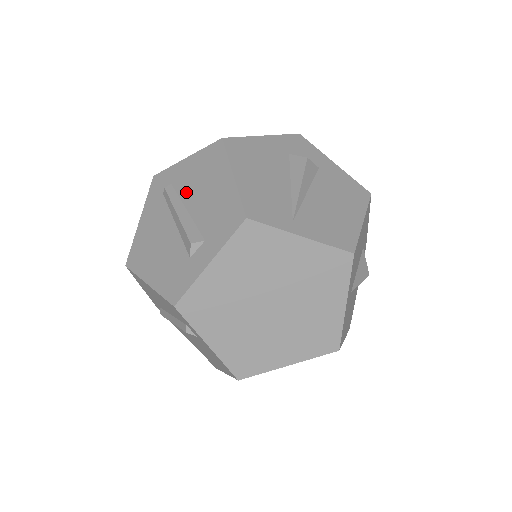
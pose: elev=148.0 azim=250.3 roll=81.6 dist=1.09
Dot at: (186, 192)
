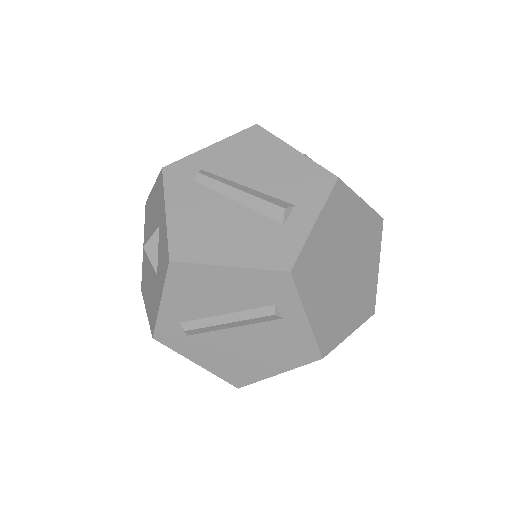
Dot at: (234, 172)
